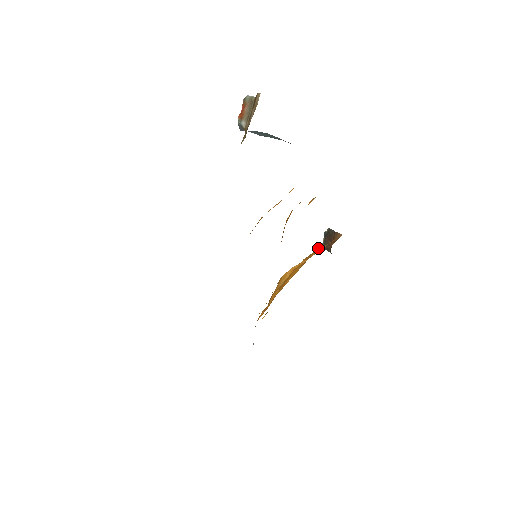
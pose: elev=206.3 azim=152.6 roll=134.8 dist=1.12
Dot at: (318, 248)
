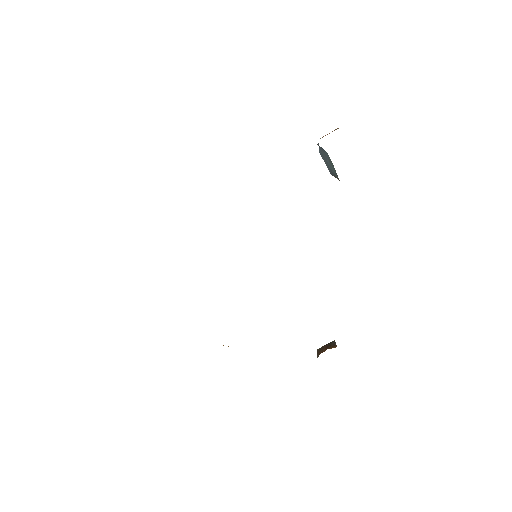
Dot at: occluded
